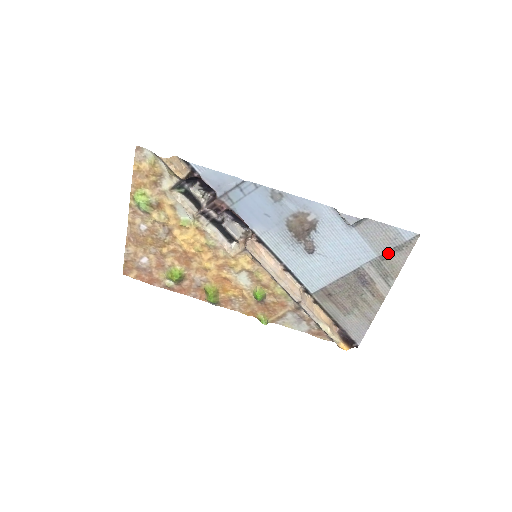
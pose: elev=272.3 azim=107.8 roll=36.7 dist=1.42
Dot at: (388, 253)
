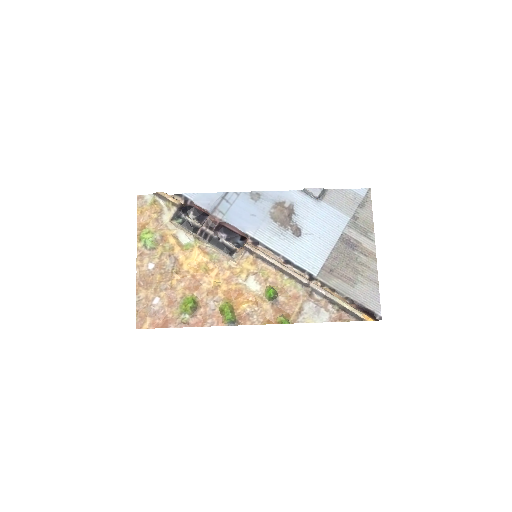
Dot at: (356, 212)
